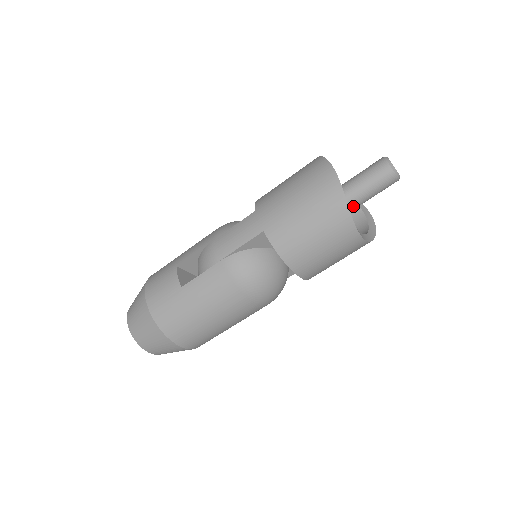
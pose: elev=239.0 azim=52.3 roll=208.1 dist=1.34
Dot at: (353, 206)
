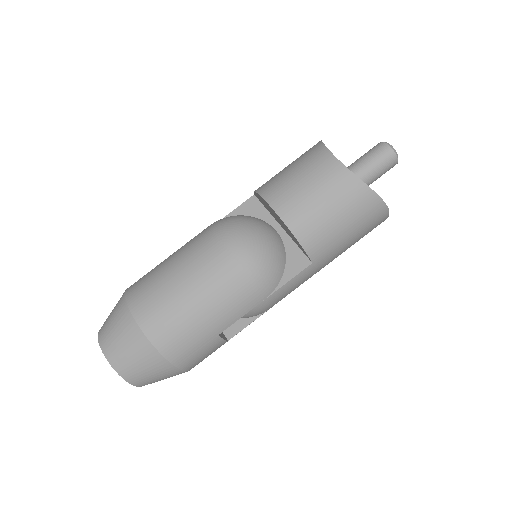
Dot at: occluded
